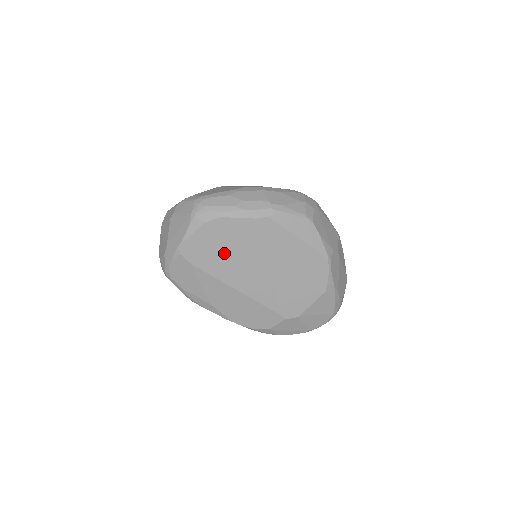
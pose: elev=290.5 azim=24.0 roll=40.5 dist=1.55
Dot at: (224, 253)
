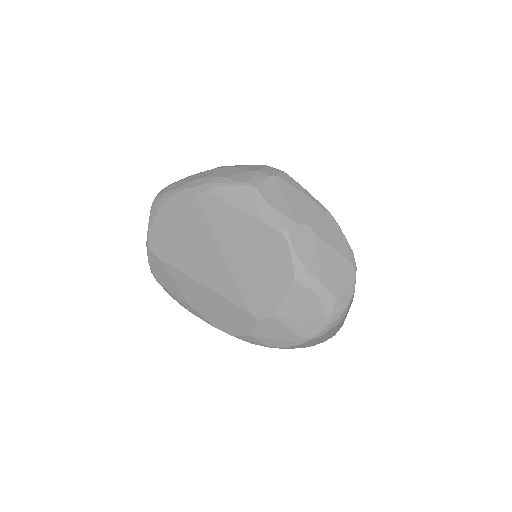
Dot at: (181, 241)
